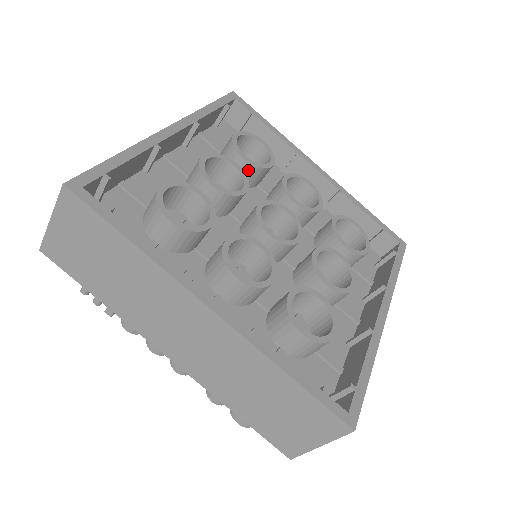
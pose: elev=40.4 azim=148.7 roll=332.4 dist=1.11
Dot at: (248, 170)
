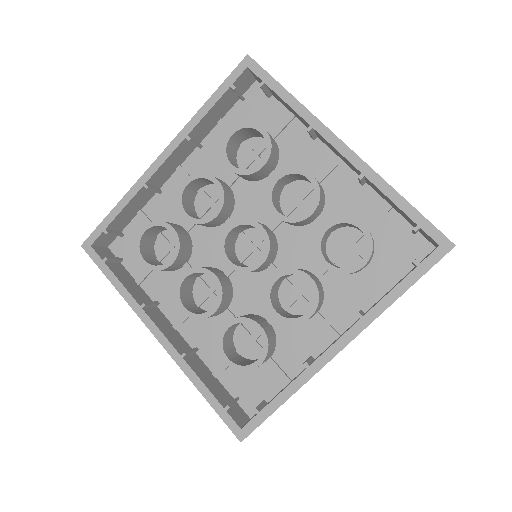
Dot at: (239, 175)
